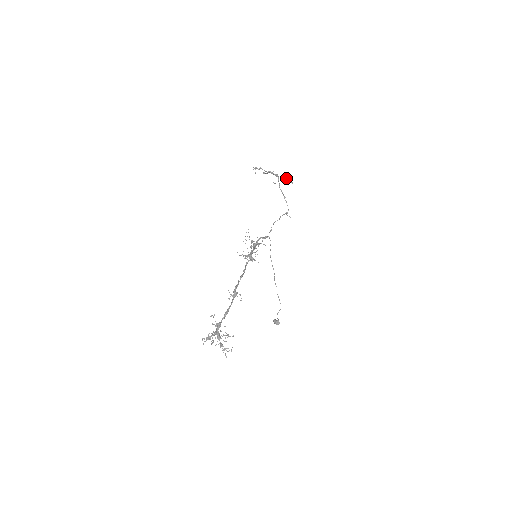
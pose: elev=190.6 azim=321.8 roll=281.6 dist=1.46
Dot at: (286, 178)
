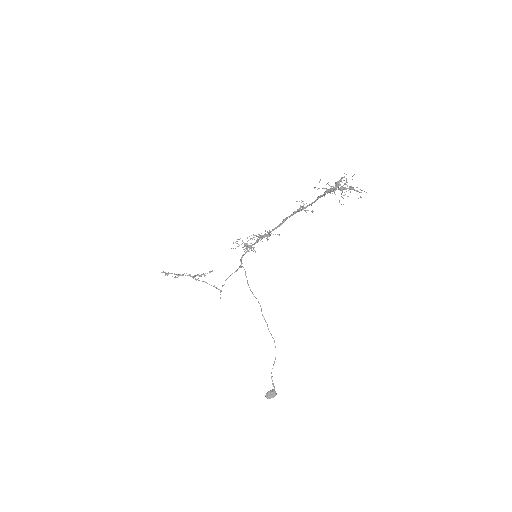
Dot at: (201, 275)
